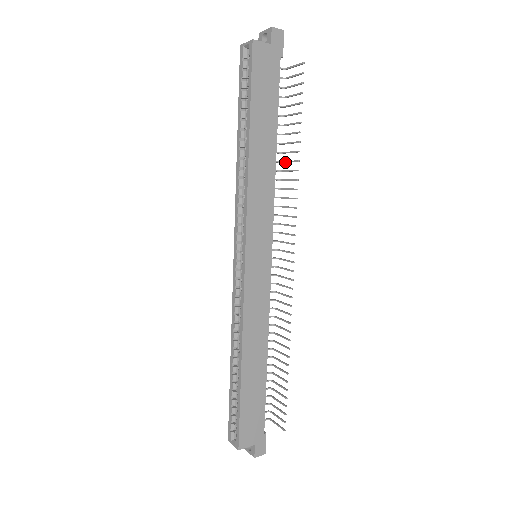
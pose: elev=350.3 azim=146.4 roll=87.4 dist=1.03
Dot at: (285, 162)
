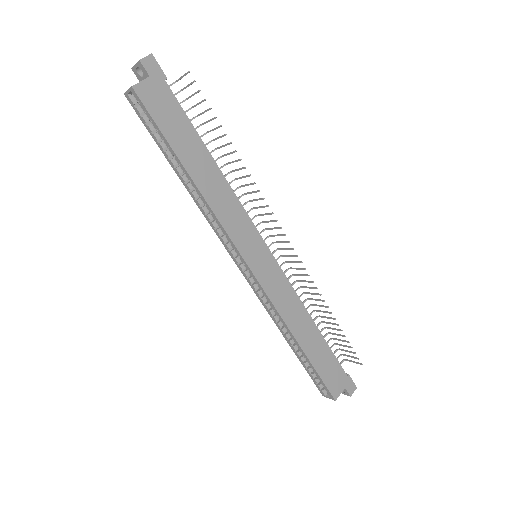
Dot at: occluded
